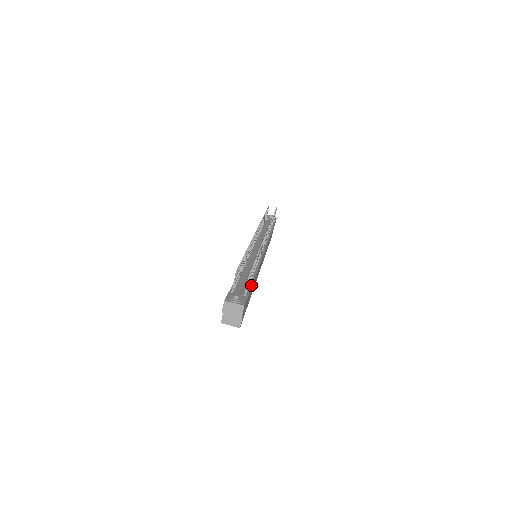
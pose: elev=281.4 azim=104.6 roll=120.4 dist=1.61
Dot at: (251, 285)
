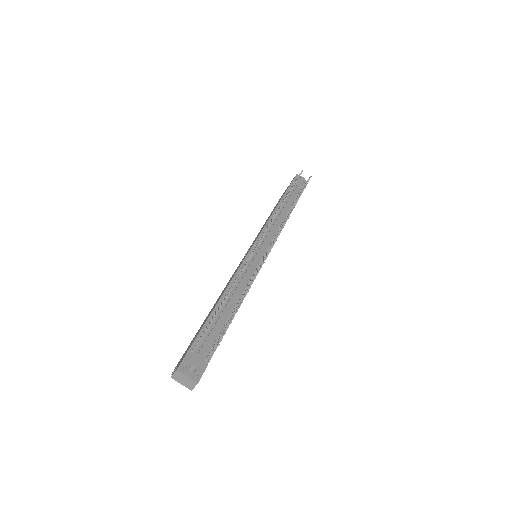
Dot at: occluded
